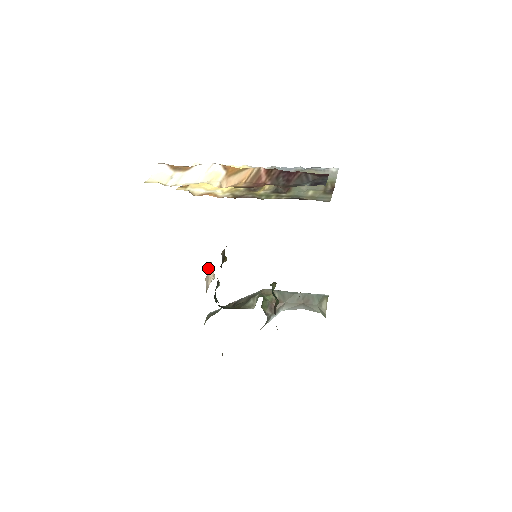
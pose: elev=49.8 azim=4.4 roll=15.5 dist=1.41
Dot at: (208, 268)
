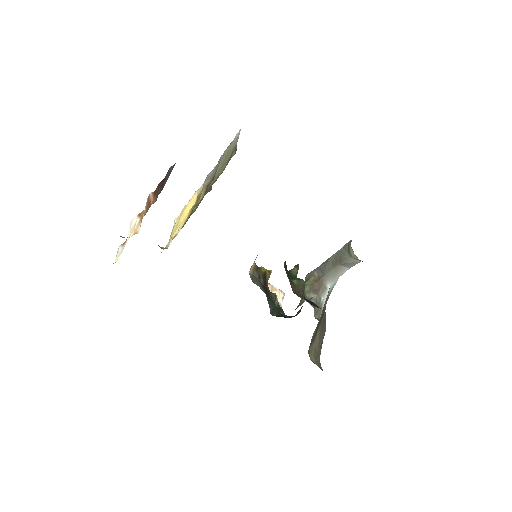
Dot at: occluded
